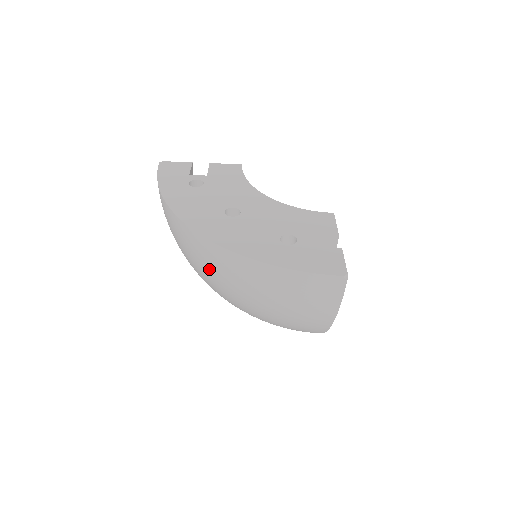
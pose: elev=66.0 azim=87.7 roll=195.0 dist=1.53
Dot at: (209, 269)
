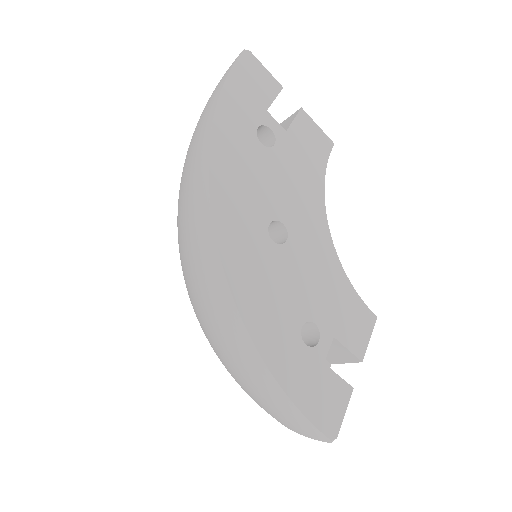
Dot at: (194, 273)
